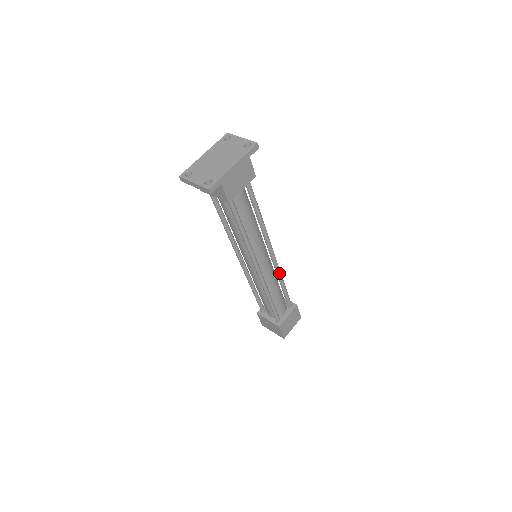
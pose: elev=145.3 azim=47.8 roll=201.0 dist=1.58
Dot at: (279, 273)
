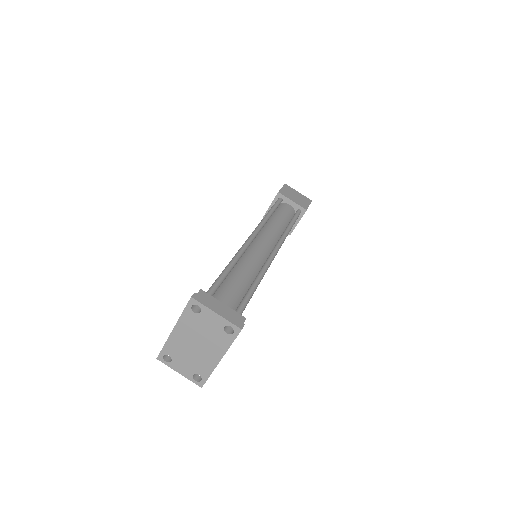
Dot at: (284, 240)
